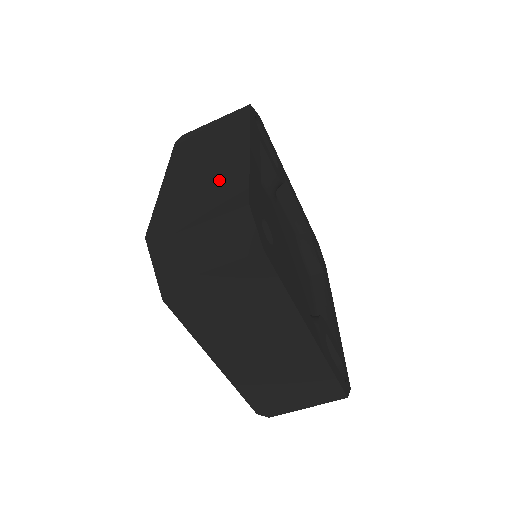
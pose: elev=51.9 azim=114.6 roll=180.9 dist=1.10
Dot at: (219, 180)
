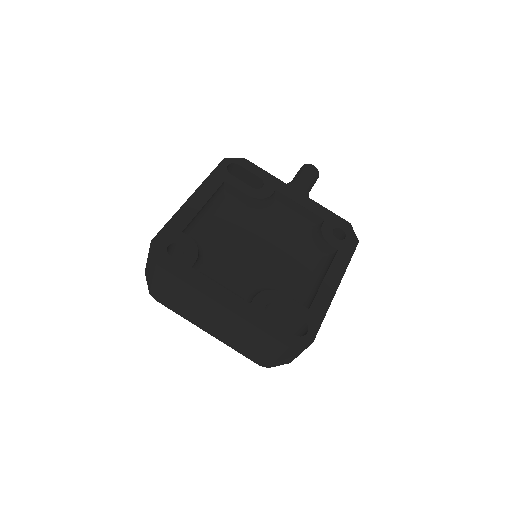
Dot at: occluded
